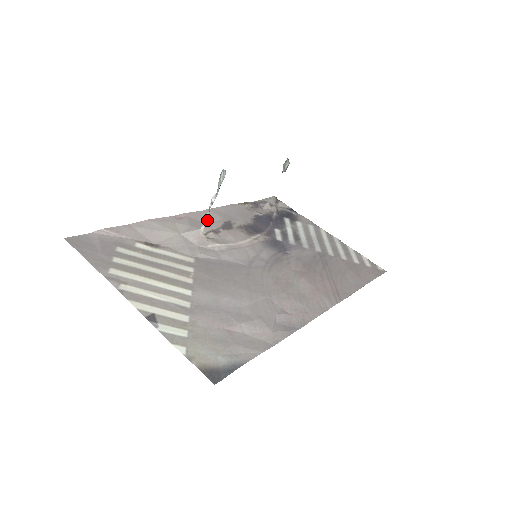
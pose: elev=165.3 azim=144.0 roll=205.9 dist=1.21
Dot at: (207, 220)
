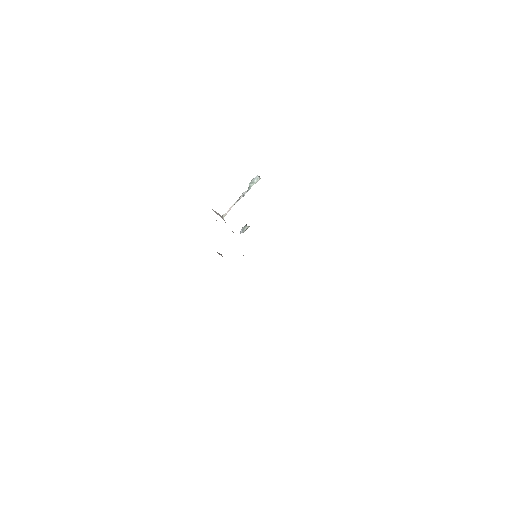
Dot at: occluded
